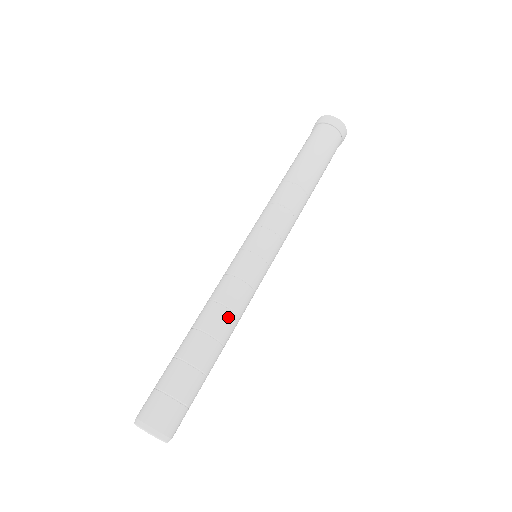
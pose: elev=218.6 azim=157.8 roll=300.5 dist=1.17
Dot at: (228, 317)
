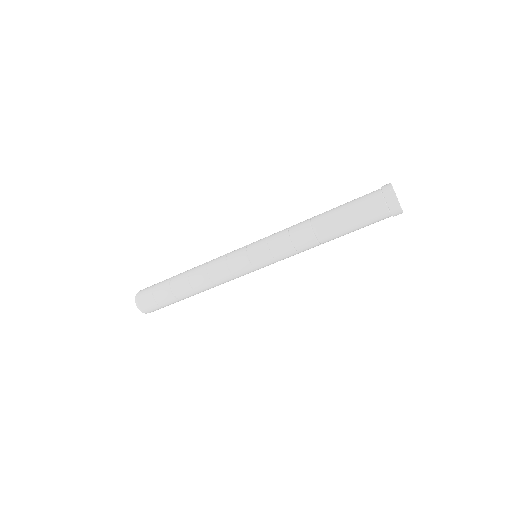
Dot at: (206, 281)
